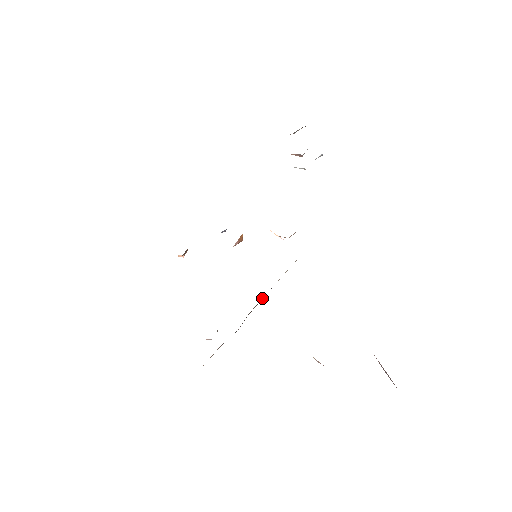
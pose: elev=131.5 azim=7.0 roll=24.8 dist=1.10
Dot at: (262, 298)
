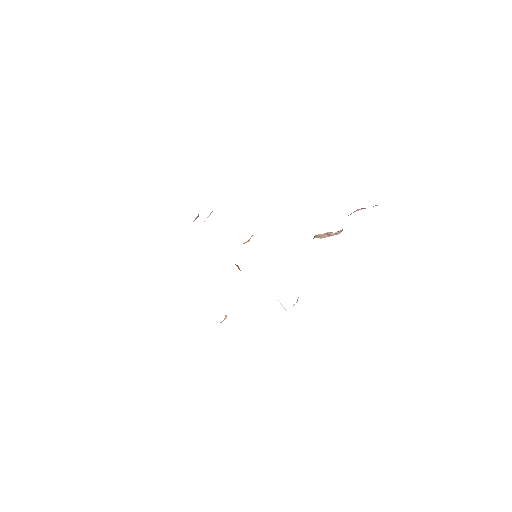
Dot at: occluded
